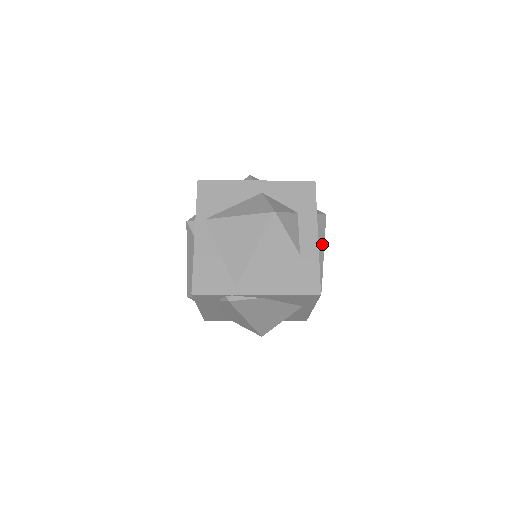
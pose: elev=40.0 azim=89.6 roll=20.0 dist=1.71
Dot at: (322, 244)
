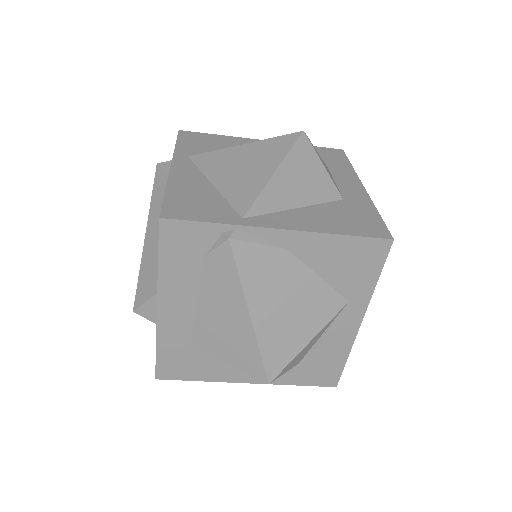
Dot at: occluded
